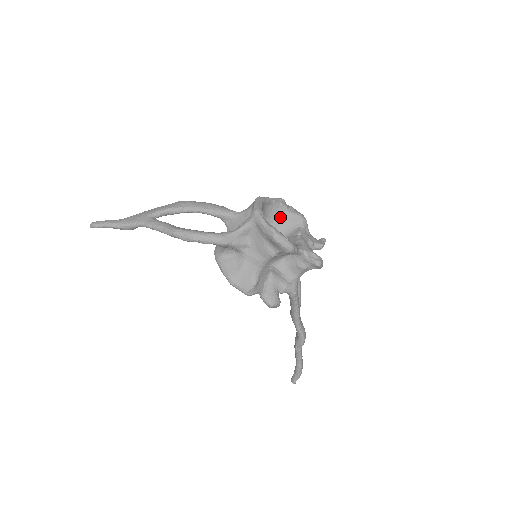
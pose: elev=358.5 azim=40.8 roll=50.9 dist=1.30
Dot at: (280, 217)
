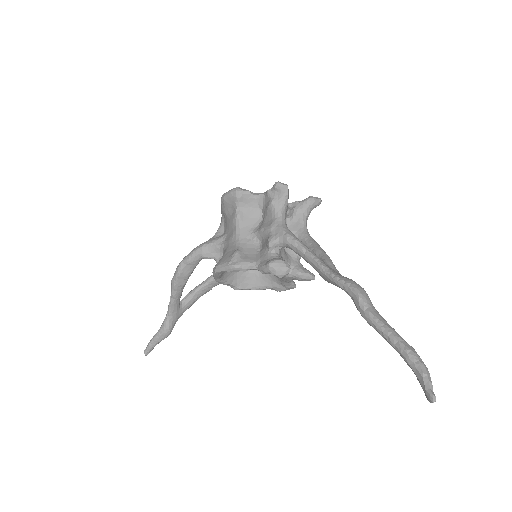
Dot at: occluded
